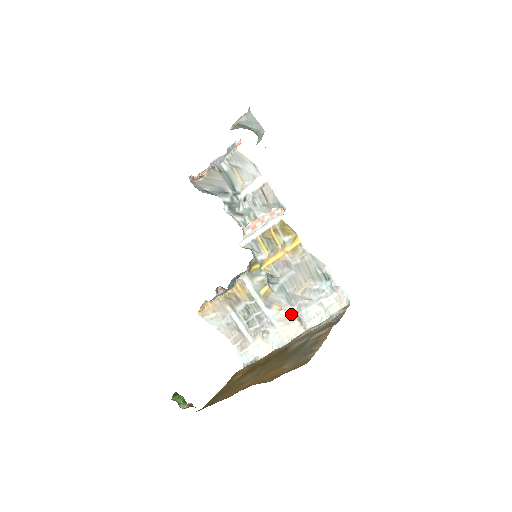
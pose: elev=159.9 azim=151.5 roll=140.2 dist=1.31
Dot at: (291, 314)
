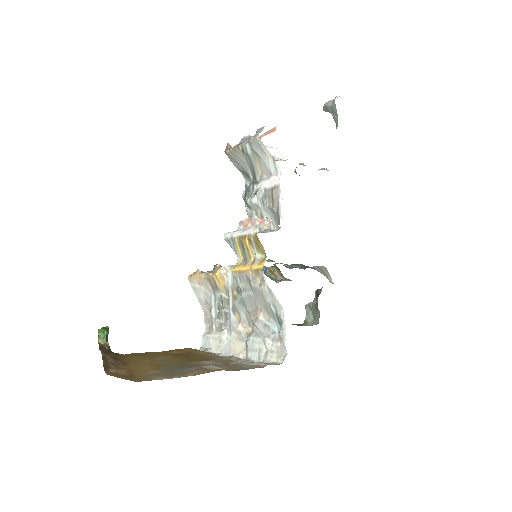
Dot at: (245, 332)
